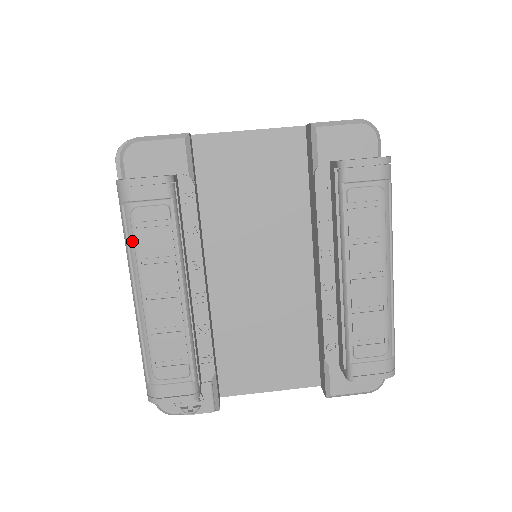
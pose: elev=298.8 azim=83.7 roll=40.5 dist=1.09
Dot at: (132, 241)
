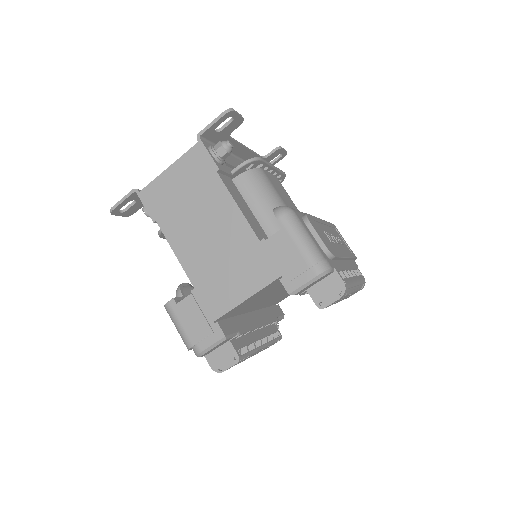
Dot at: occluded
